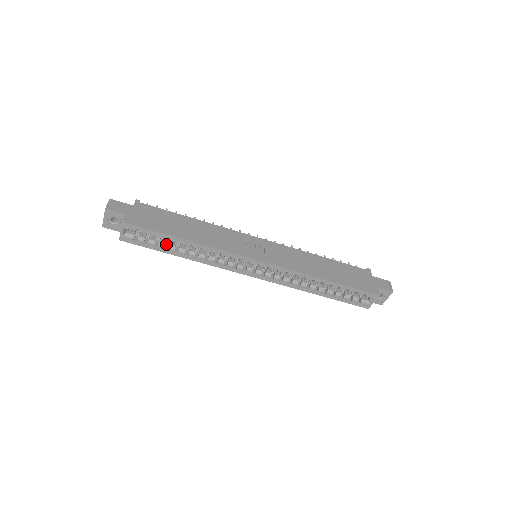
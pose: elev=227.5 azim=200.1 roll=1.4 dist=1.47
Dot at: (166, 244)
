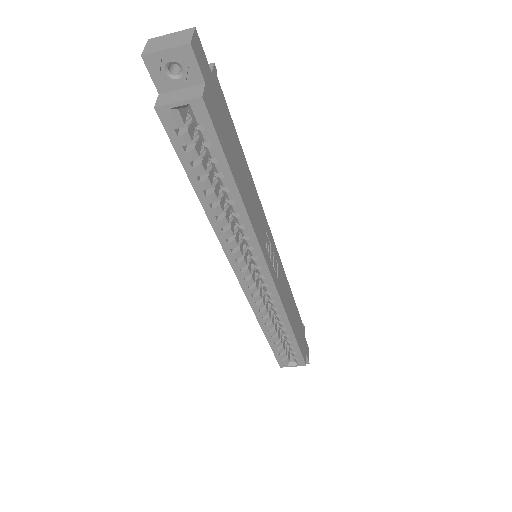
Dot at: (202, 170)
